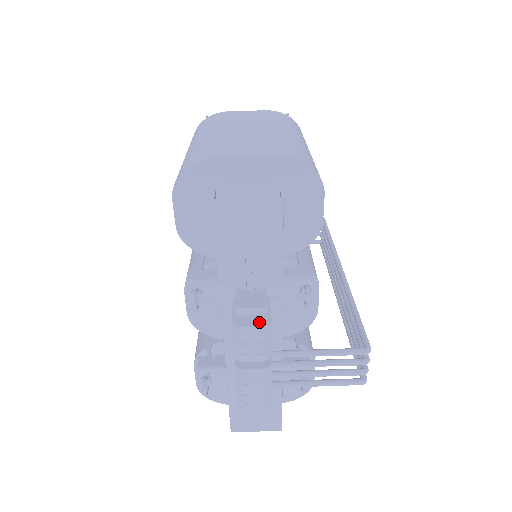
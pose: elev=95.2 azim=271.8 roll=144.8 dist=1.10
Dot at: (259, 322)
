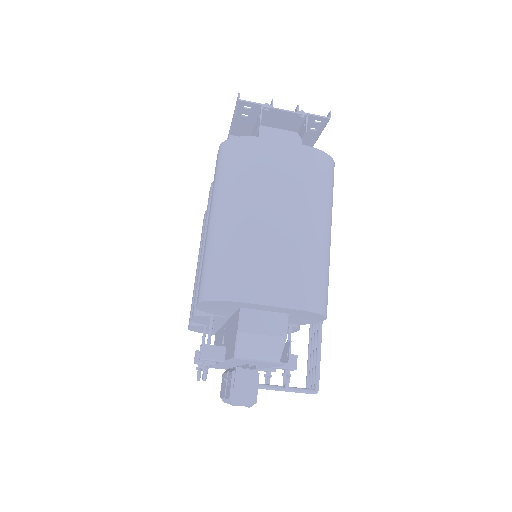
Dot at: (248, 402)
